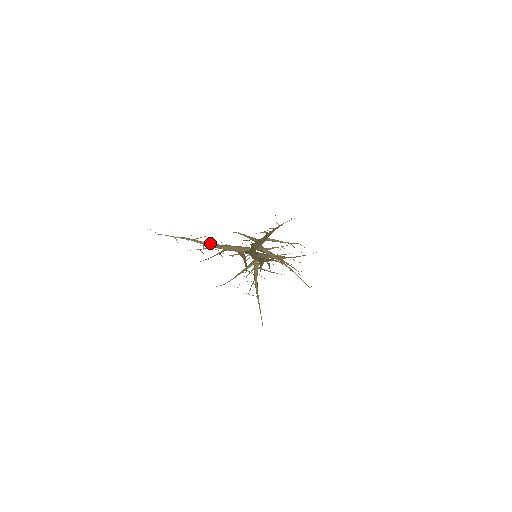
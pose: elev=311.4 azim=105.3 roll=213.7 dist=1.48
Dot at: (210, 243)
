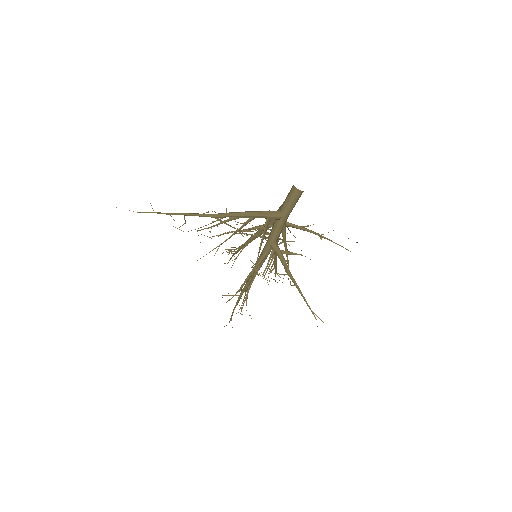
Dot at: occluded
